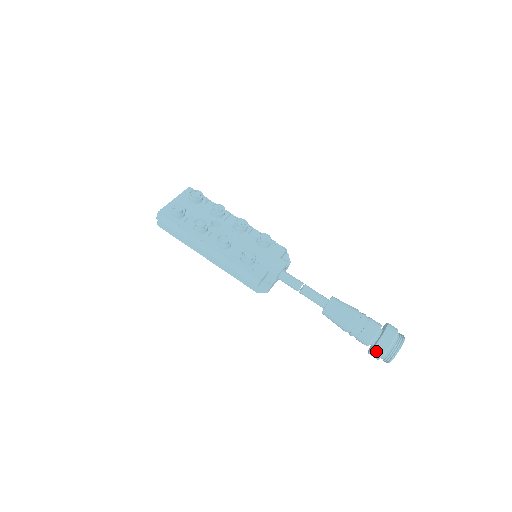
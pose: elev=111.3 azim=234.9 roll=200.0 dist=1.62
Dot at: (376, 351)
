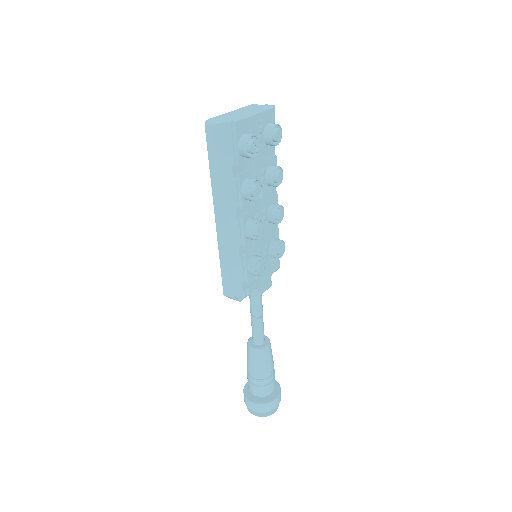
Dot at: (256, 406)
